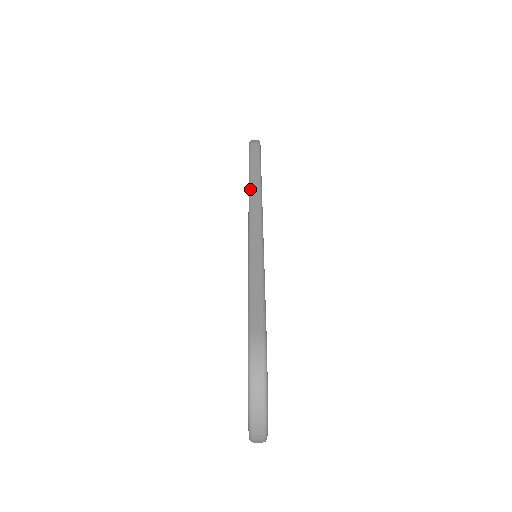
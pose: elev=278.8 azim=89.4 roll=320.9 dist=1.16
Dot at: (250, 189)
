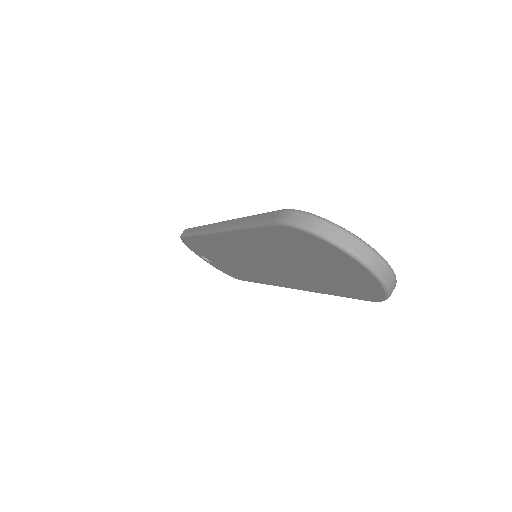
Dot at: (201, 232)
